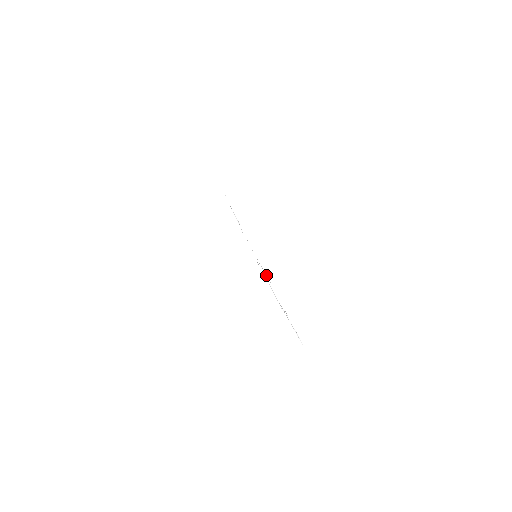
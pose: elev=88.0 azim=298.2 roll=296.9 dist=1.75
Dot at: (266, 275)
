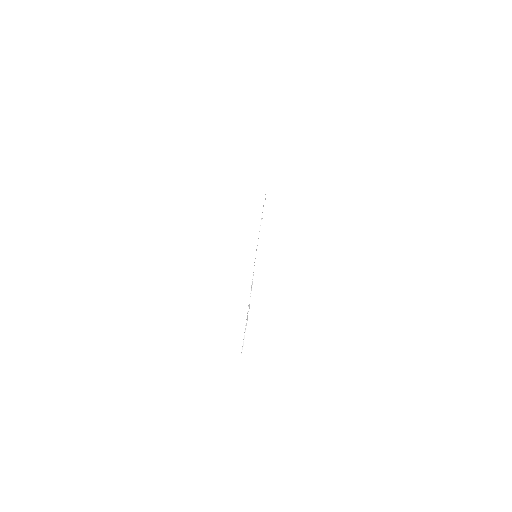
Dot at: occluded
